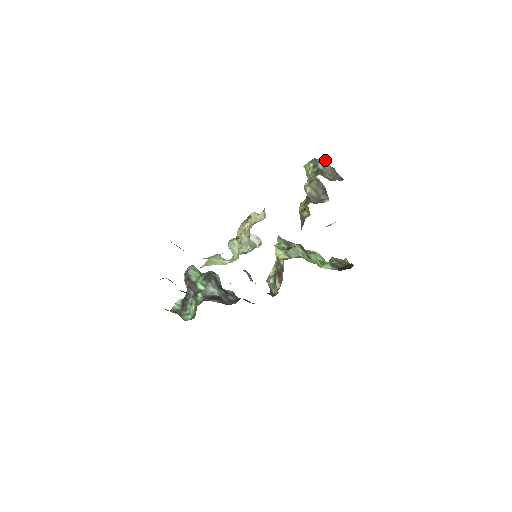
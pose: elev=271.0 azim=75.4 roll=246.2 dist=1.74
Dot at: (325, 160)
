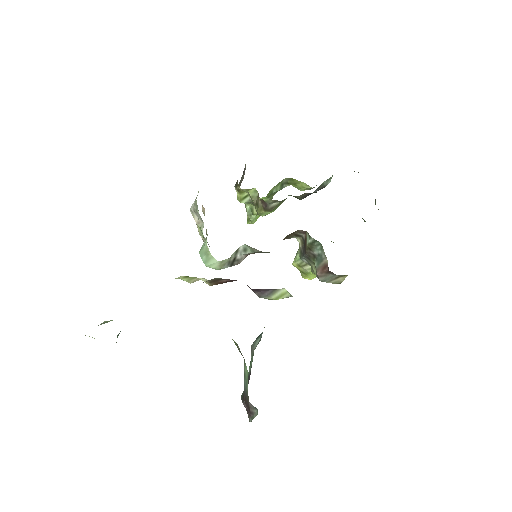
Dot at: occluded
